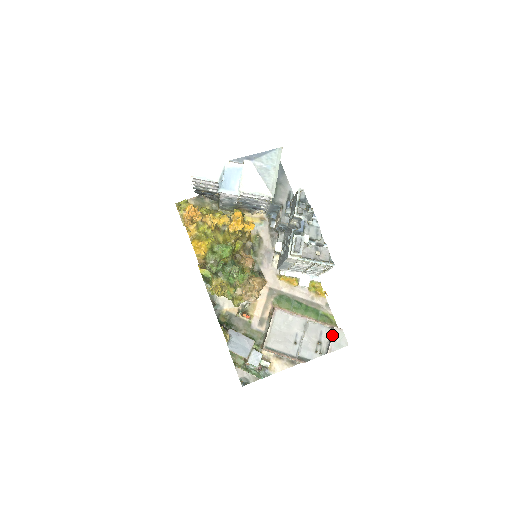
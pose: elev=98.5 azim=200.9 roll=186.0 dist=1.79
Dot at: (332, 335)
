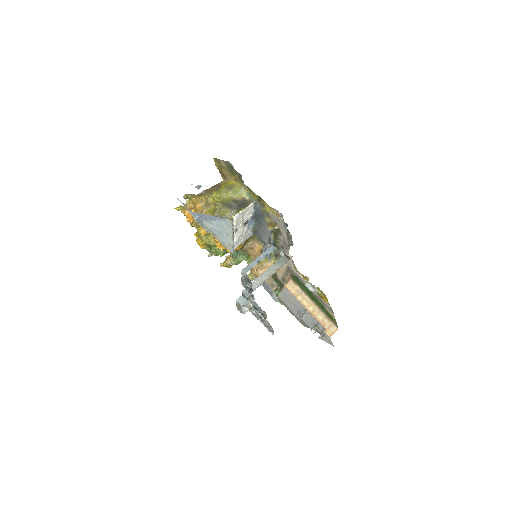
Dot at: (322, 333)
